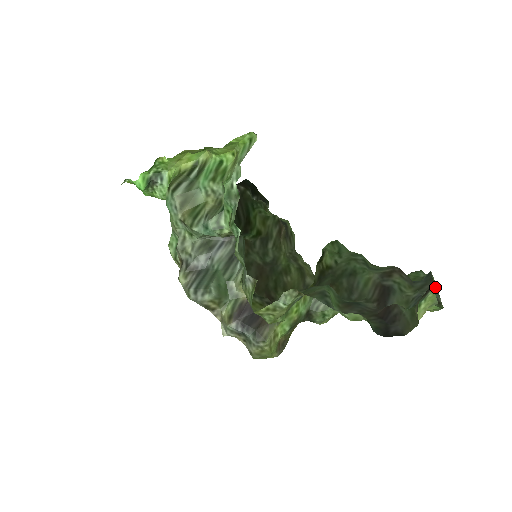
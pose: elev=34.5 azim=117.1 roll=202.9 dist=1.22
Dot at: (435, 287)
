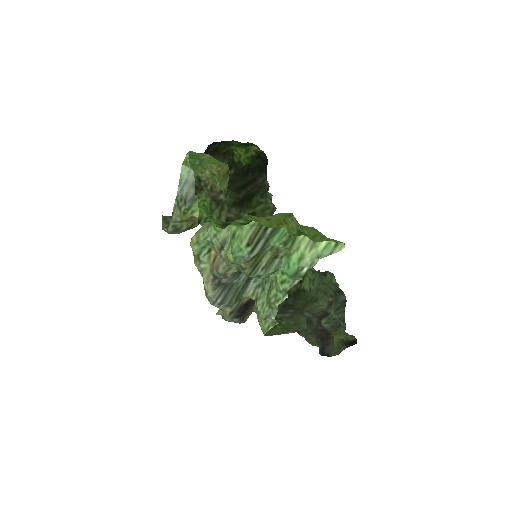
Dot at: occluded
